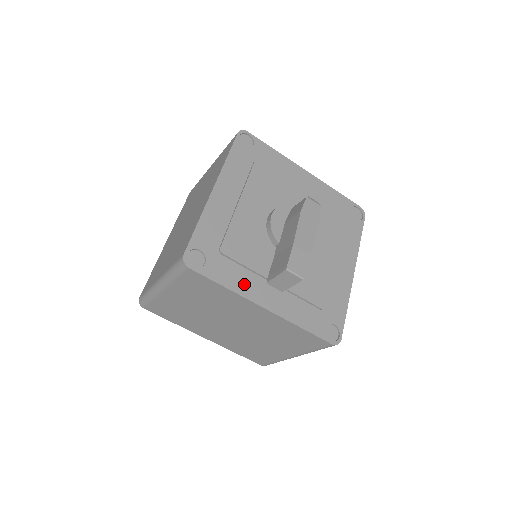
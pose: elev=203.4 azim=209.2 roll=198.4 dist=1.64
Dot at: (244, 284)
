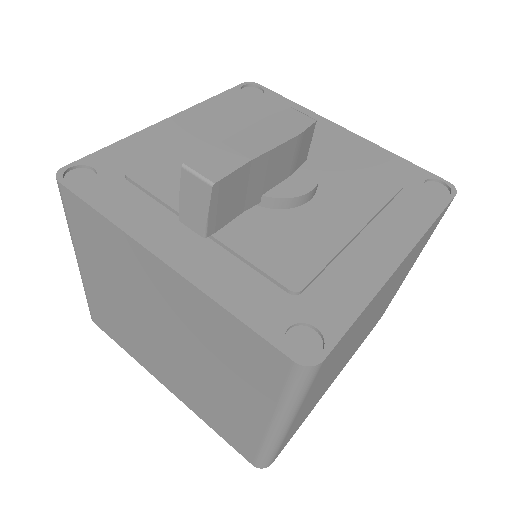
Dot at: (142, 220)
